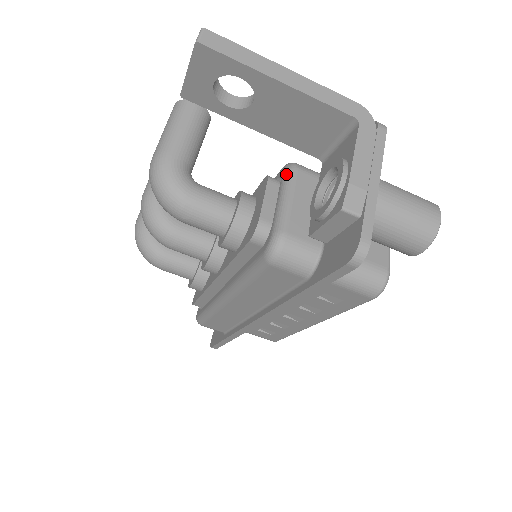
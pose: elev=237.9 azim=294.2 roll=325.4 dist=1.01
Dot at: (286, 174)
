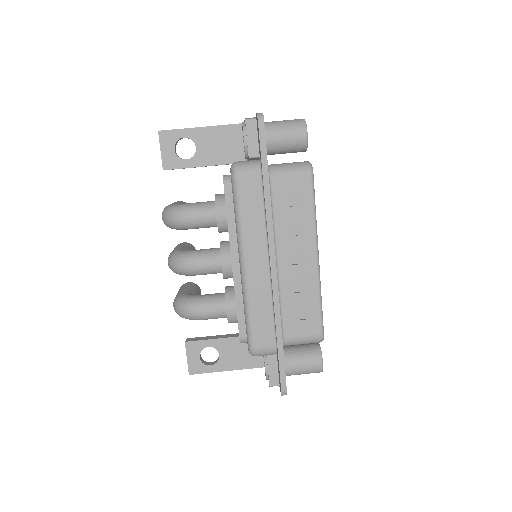
Dot at: occluded
